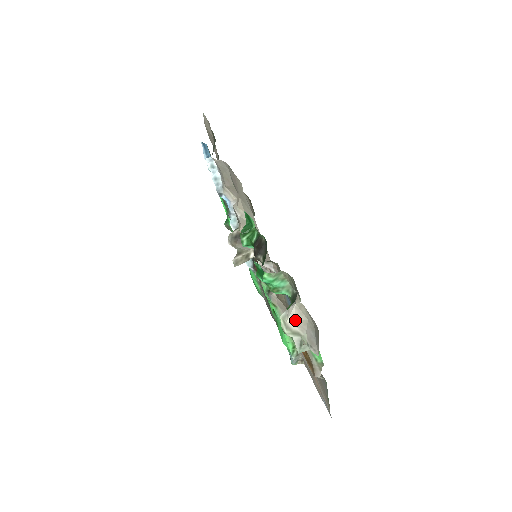
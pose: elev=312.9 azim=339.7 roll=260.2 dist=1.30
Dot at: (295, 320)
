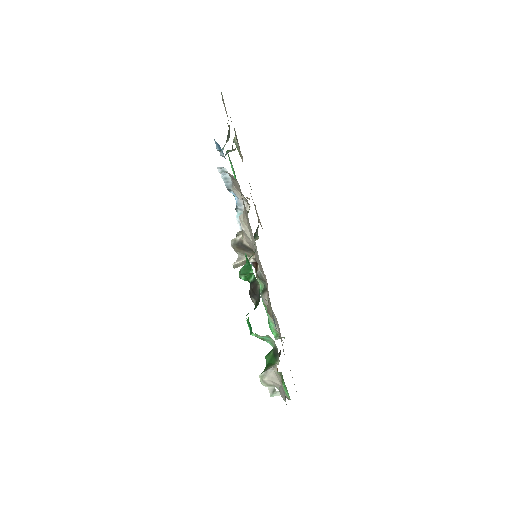
Dot at: (271, 380)
